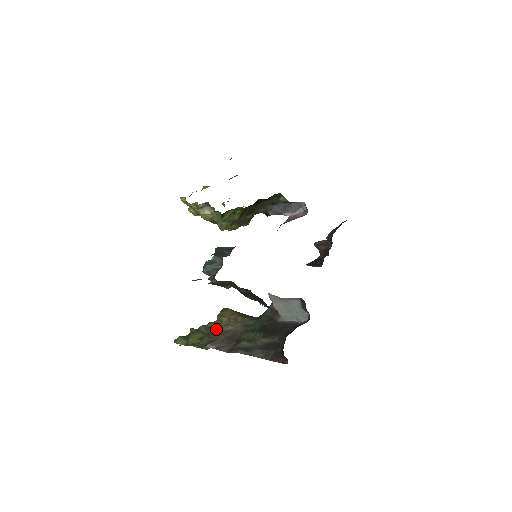
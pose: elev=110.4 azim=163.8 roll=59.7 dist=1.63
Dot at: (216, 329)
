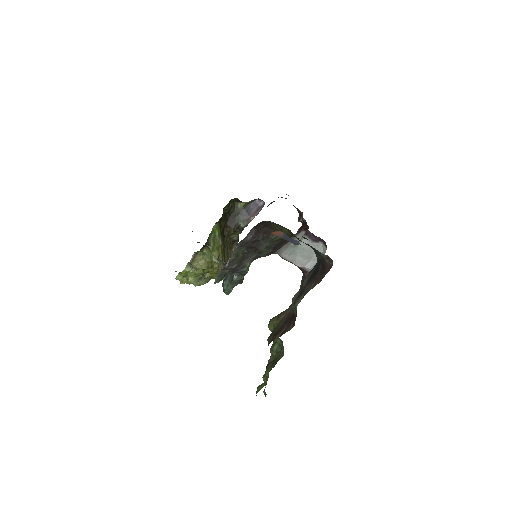
Dot at: (273, 330)
